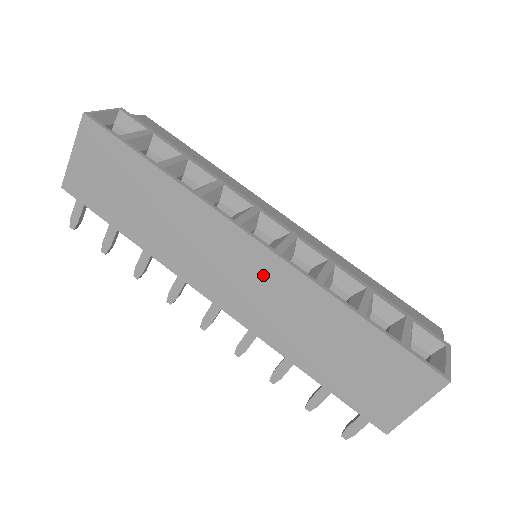
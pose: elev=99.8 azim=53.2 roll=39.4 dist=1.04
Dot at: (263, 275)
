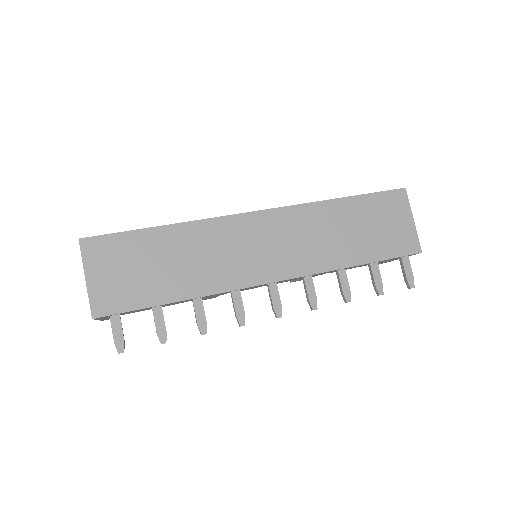
Dot at: (280, 229)
